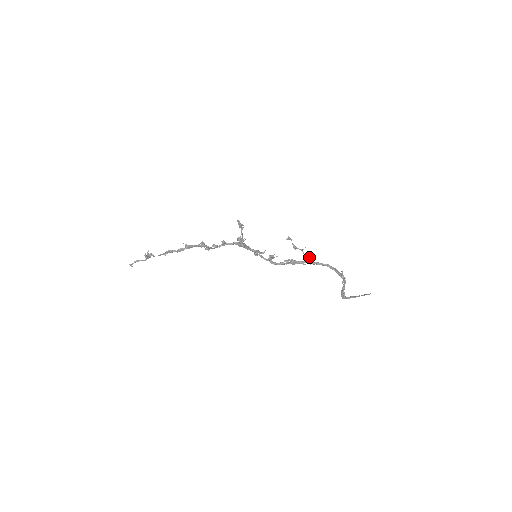
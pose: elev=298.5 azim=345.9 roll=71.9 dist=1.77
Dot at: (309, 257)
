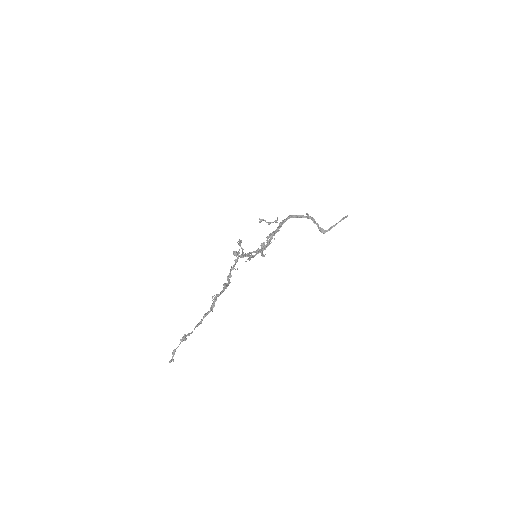
Dot at: (280, 222)
